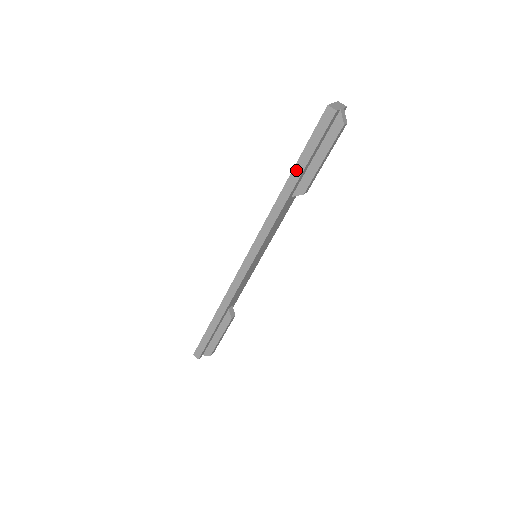
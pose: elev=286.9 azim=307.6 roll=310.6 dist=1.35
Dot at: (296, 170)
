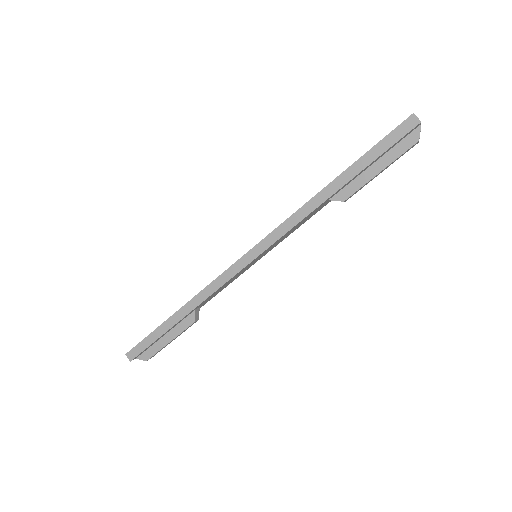
Dot at: (350, 171)
